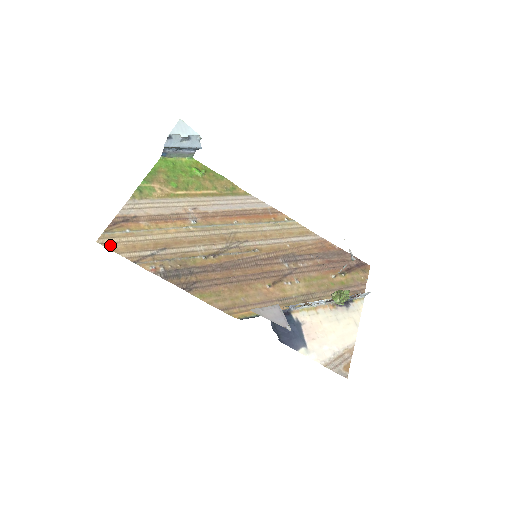
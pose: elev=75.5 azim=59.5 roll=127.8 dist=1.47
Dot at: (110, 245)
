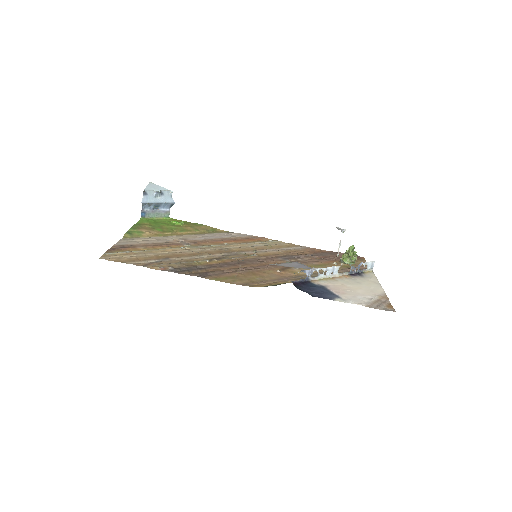
Dot at: (114, 259)
